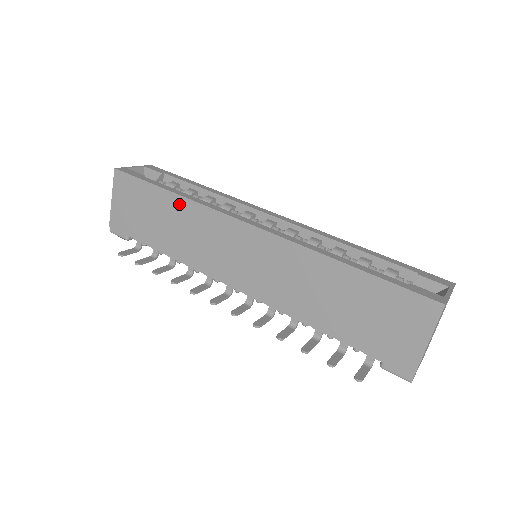
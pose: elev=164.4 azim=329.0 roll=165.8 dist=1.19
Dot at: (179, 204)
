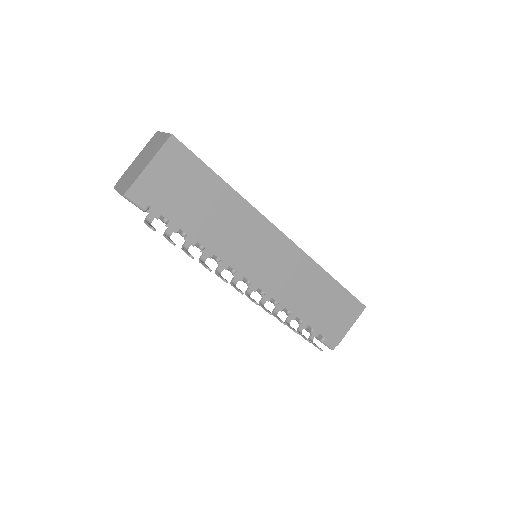
Dot at: (233, 200)
